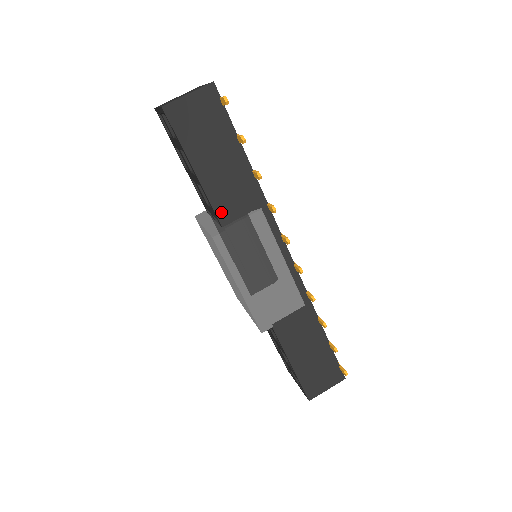
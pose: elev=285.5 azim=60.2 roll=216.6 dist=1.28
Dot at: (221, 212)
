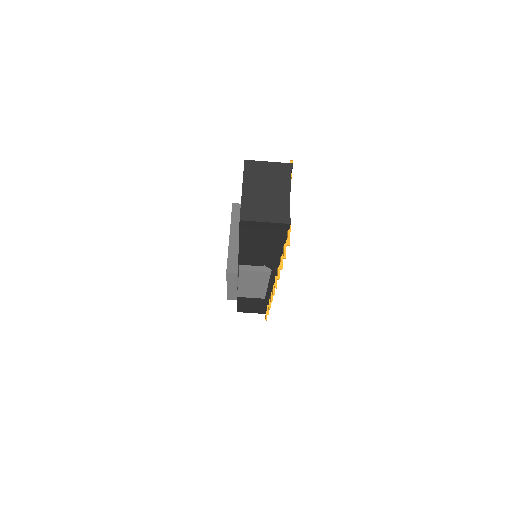
Dot at: (243, 260)
